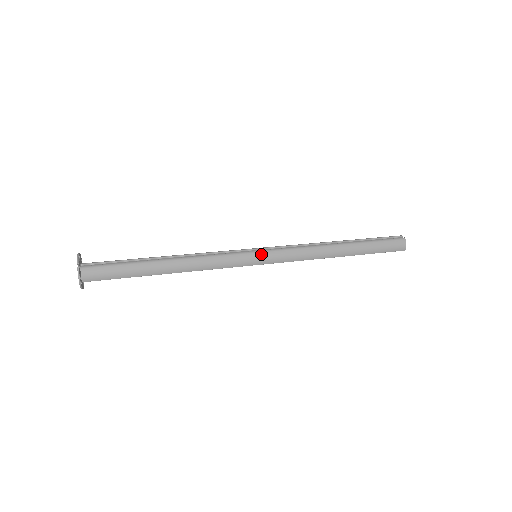
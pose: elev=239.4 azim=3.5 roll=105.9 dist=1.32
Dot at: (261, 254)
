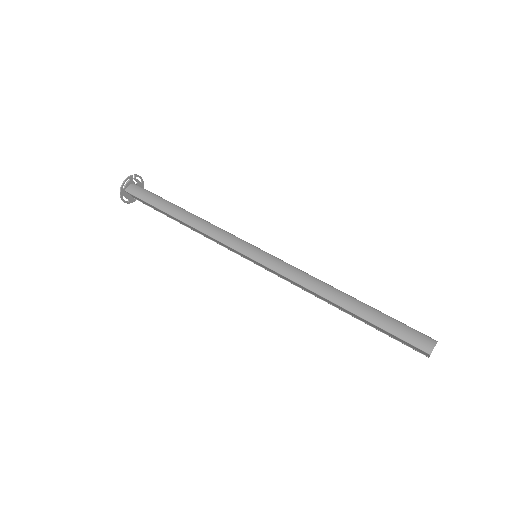
Dot at: (260, 251)
